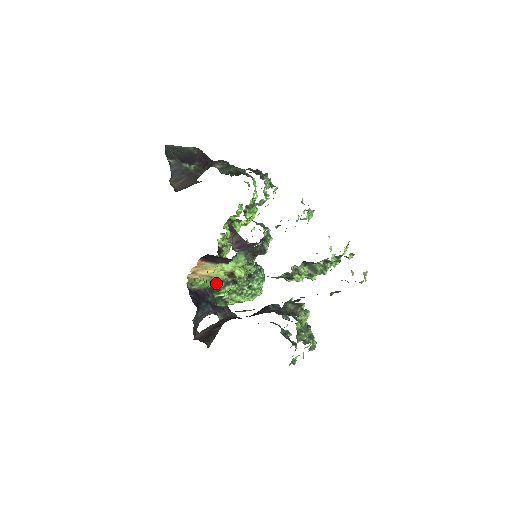
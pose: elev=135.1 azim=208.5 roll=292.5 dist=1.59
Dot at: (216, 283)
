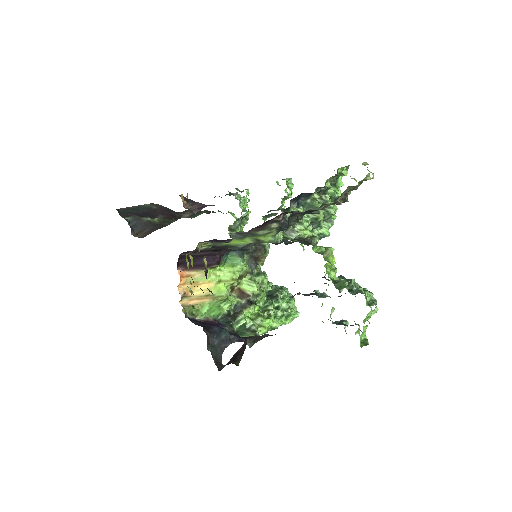
Dot at: (227, 309)
